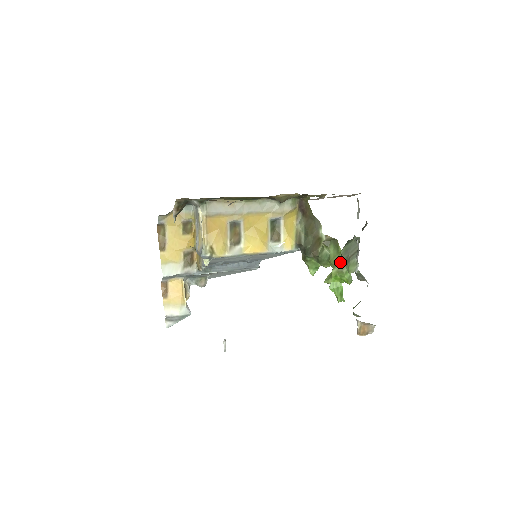
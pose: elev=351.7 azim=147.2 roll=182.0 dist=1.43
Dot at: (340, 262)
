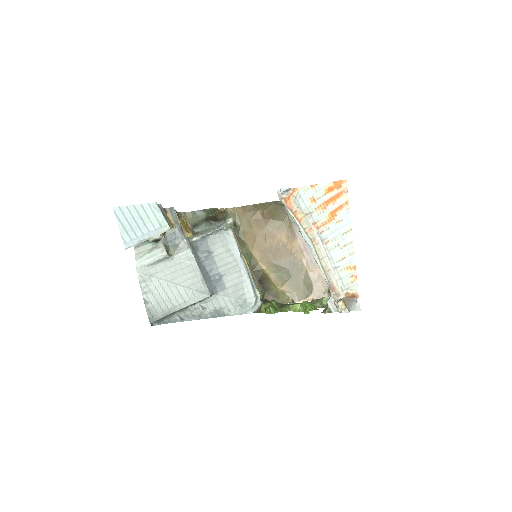
Dot at: occluded
